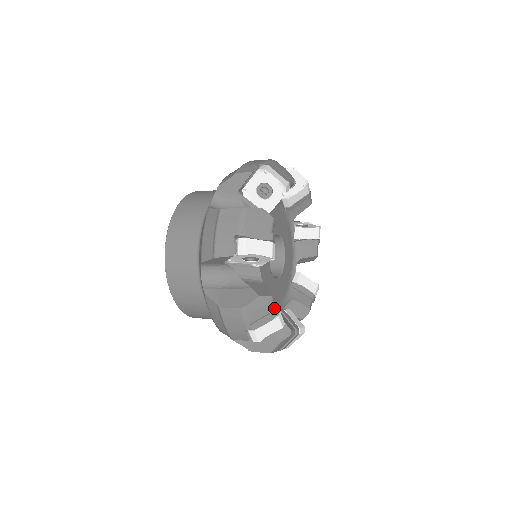
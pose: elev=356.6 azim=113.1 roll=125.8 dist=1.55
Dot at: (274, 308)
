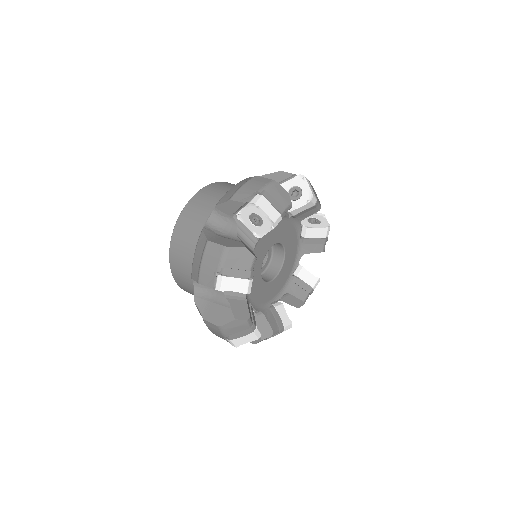
Dot at: (250, 327)
